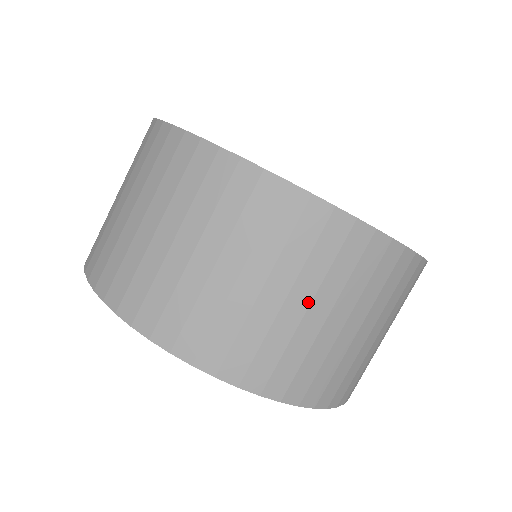
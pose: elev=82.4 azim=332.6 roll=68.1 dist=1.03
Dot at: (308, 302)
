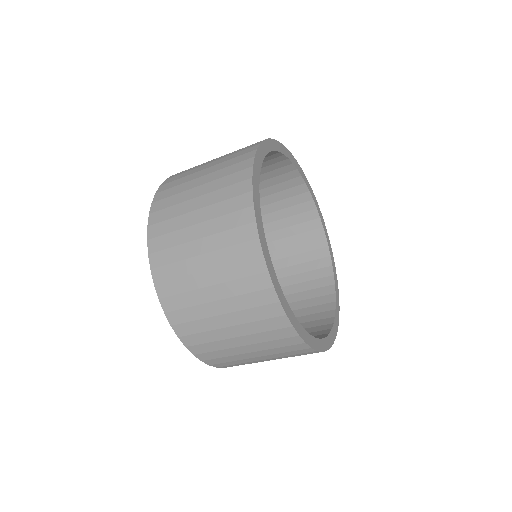
Dot at: occluded
